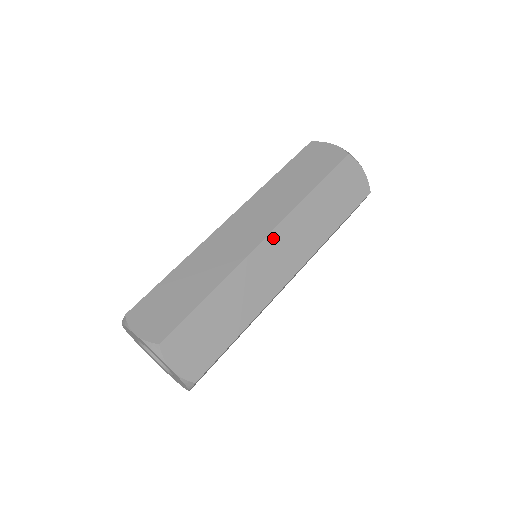
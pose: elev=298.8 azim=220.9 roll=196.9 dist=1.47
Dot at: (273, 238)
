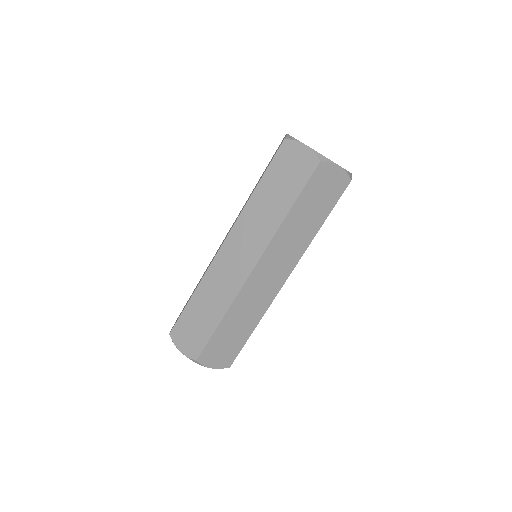
Dot at: (261, 264)
